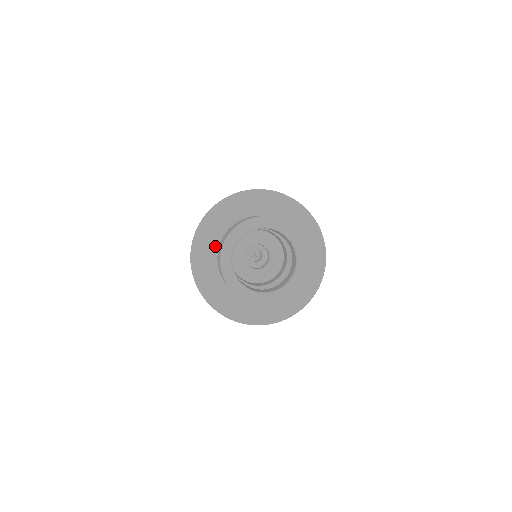
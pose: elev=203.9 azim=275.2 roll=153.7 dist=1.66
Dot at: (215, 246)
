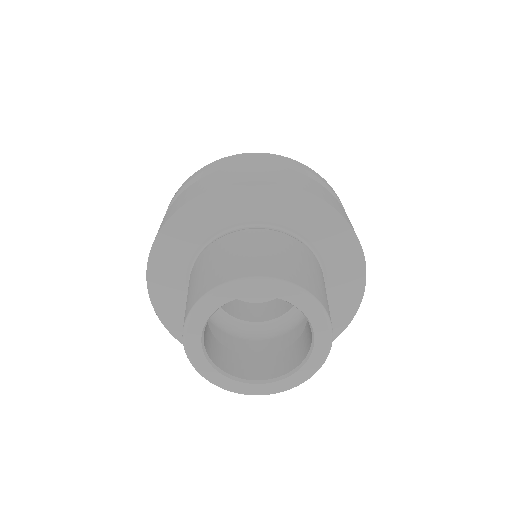
Dot at: (184, 272)
